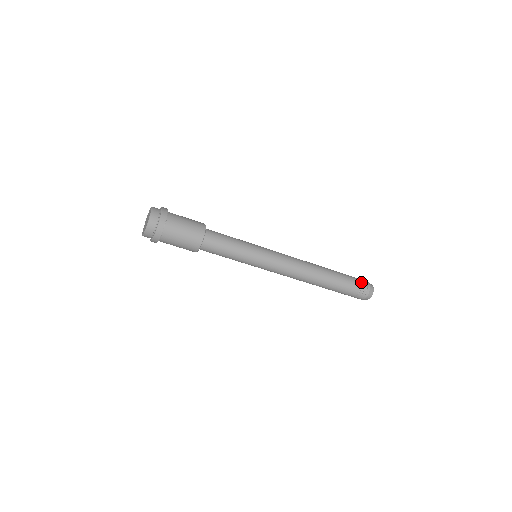
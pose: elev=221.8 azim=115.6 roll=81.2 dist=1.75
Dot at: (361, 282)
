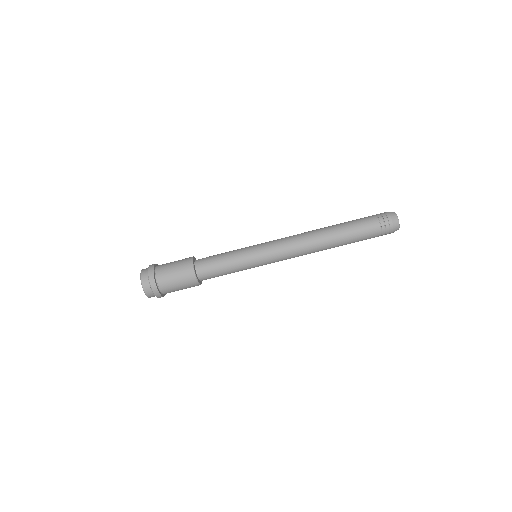
Dot at: occluded
